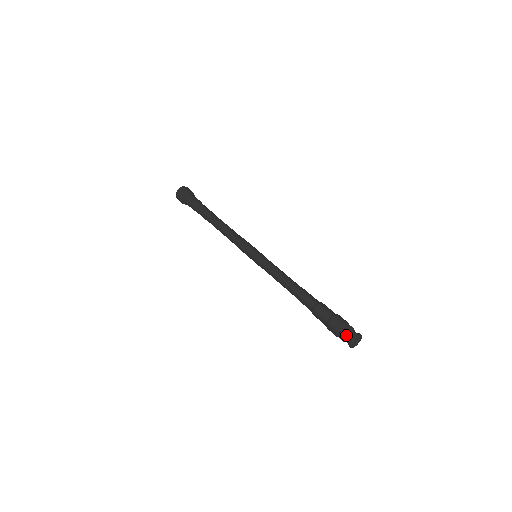
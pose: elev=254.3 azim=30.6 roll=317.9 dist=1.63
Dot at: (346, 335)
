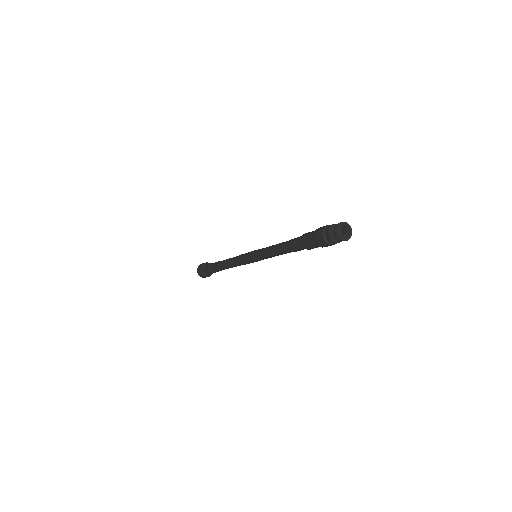
Dot at: (330, 235)
